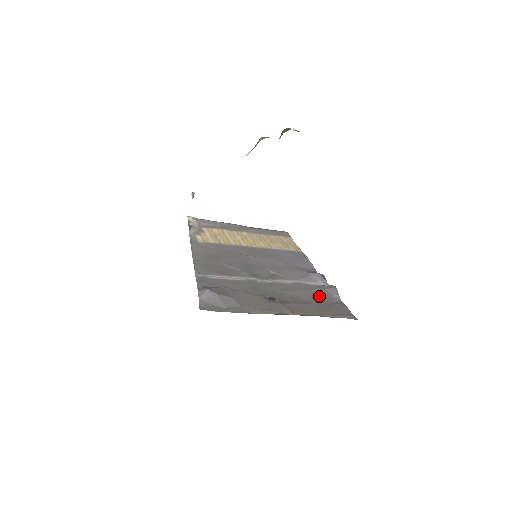
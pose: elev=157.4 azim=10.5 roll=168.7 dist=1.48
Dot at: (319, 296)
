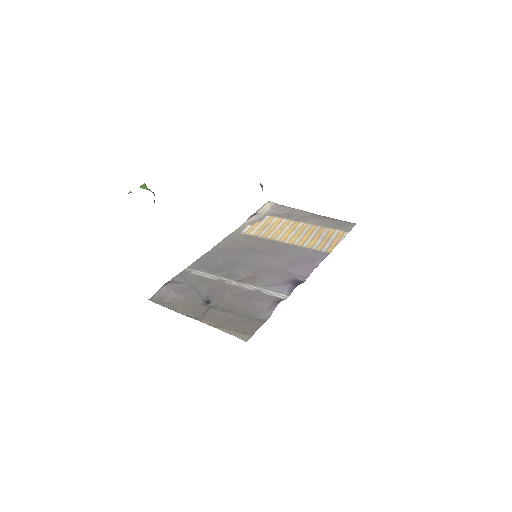
Dot at: (253, 309)
